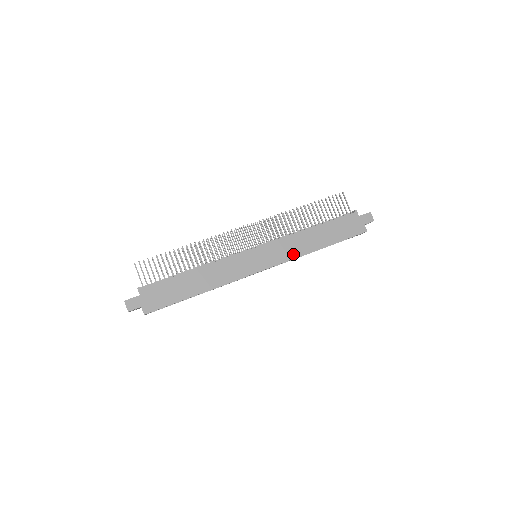
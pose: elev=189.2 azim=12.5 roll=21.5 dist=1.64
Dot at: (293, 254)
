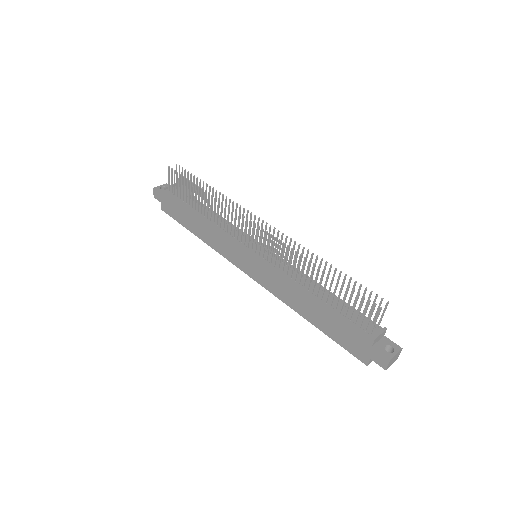
Dot at: (278, 293)
